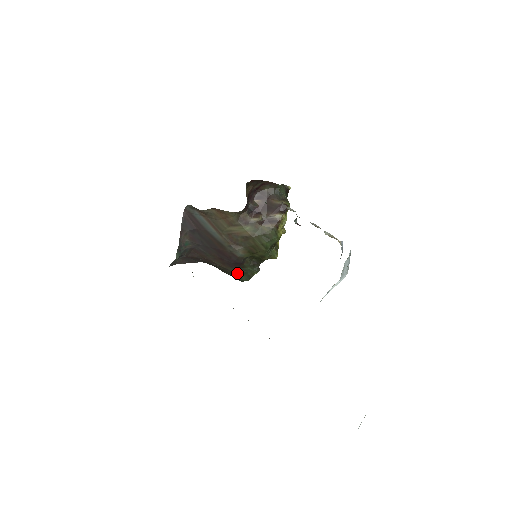
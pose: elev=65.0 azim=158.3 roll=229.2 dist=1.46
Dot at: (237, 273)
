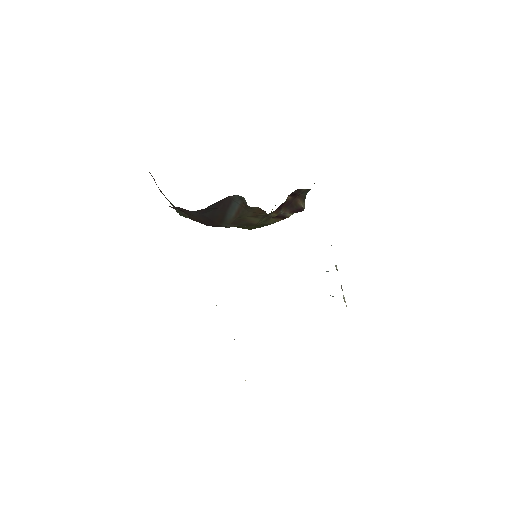
Dot at: occluded
